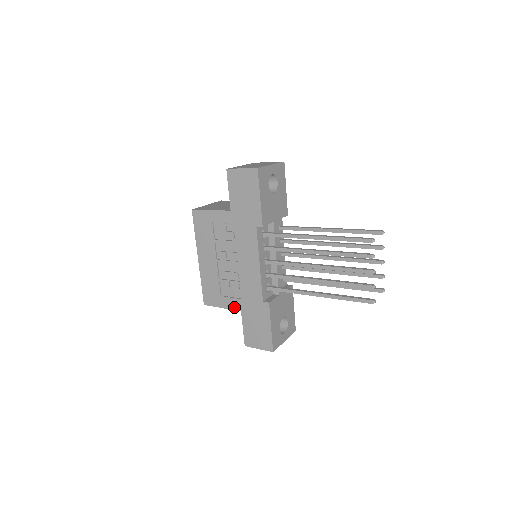
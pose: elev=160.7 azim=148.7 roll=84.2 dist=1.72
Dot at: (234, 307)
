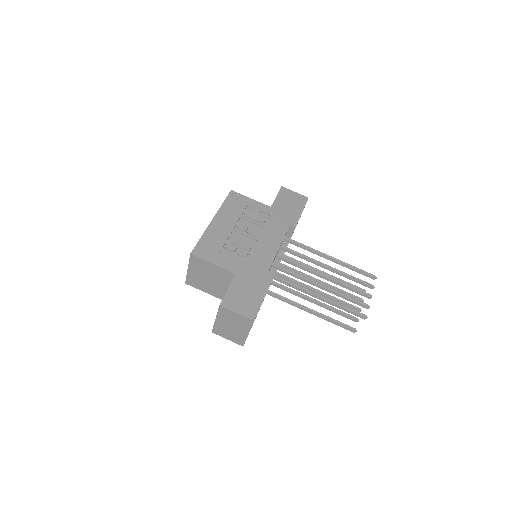
Dot at: (229, 268)
